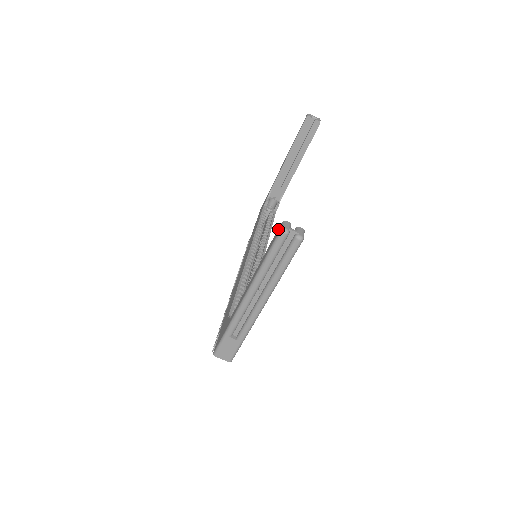
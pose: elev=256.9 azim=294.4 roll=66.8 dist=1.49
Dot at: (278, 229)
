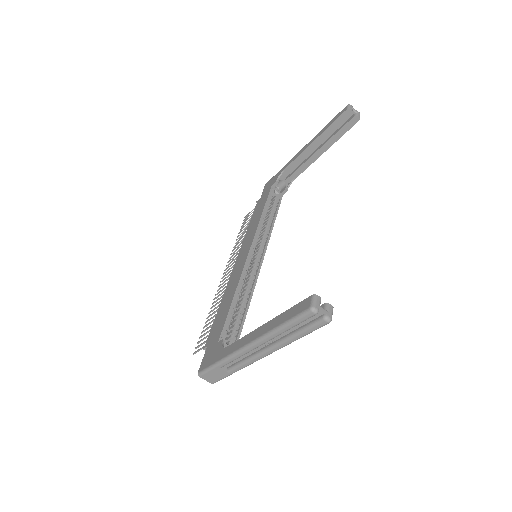
Dot at: (306, 301)
